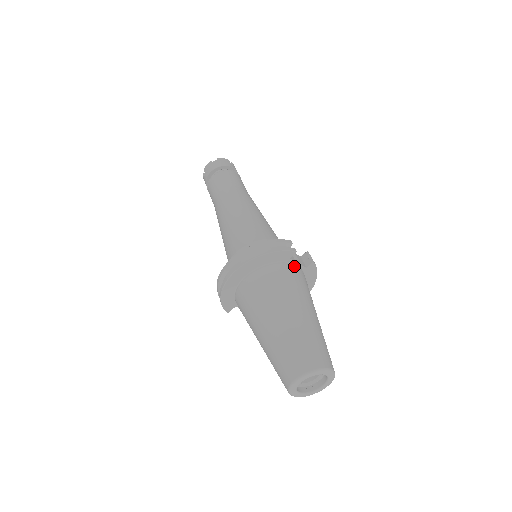
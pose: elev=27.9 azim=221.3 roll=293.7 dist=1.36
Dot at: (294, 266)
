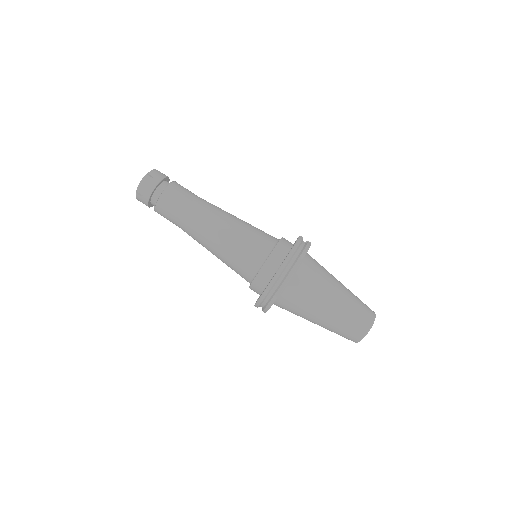
Dot at: (308, 254)
